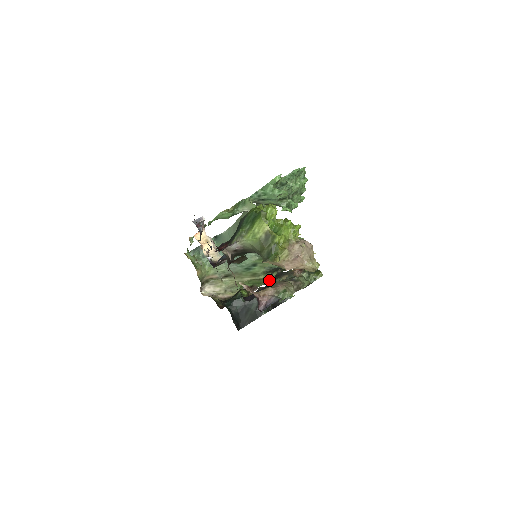
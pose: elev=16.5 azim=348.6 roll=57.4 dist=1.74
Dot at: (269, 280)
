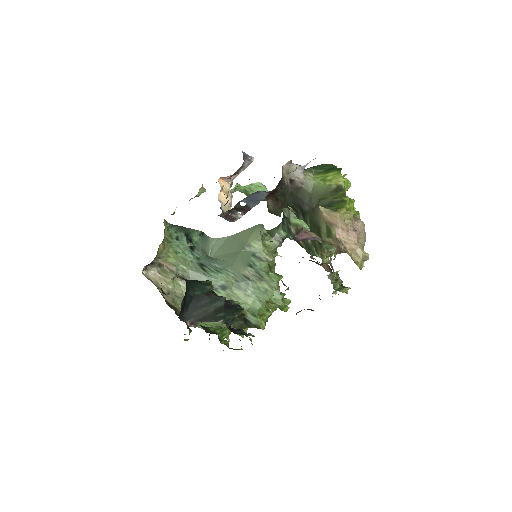
Dot at: (219, 324)
